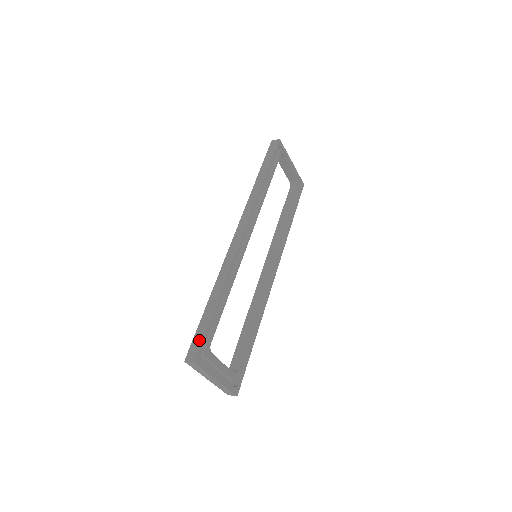
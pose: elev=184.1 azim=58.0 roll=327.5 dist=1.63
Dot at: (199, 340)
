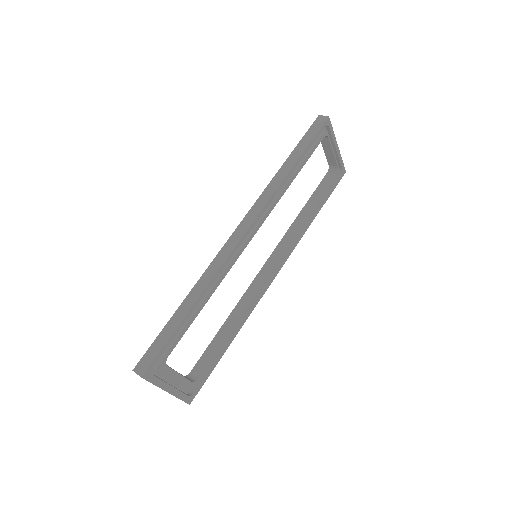
Dot at: (155, 352)
